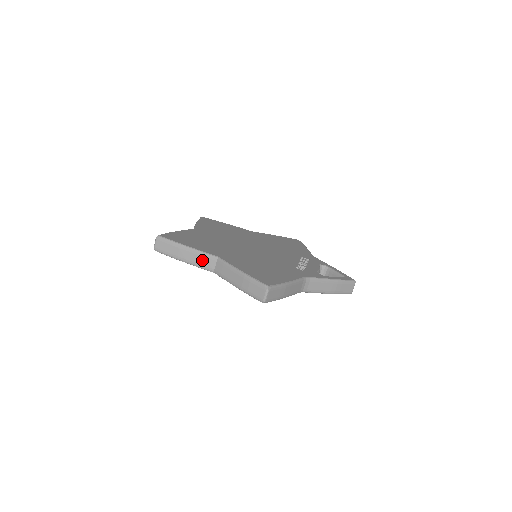
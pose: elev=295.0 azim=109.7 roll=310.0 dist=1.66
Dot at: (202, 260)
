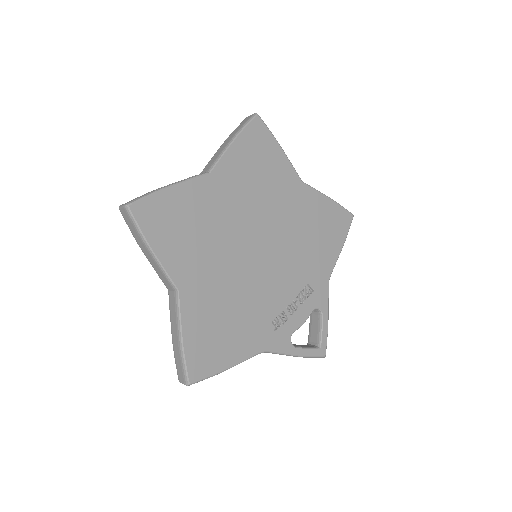
Dot at: (161, 274)
